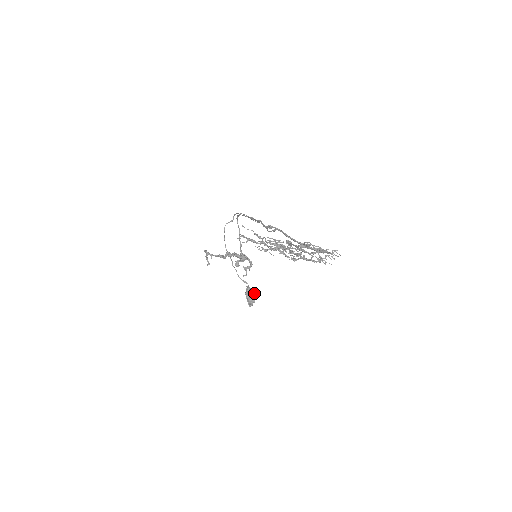
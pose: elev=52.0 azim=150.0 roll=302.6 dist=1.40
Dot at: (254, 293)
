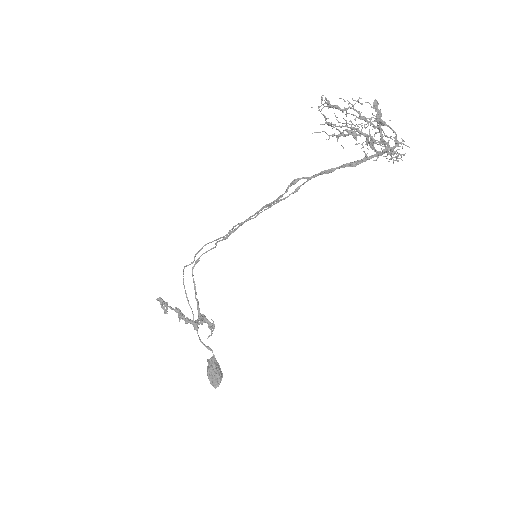
Dot at: (219, 368)
